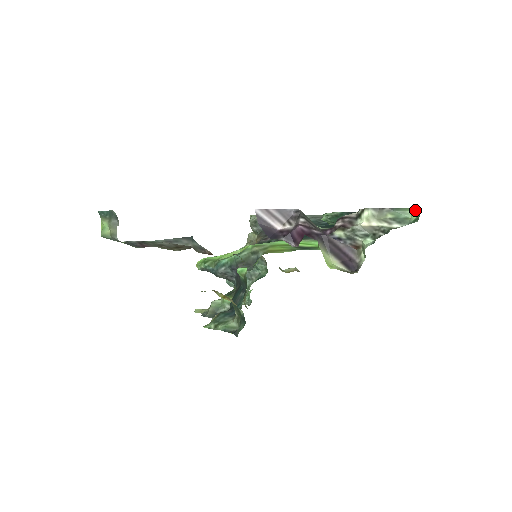
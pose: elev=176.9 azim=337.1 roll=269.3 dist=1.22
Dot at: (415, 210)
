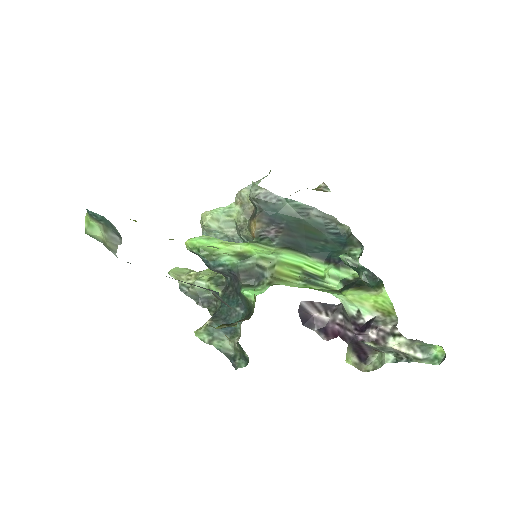
Dot at: (440, 346)
